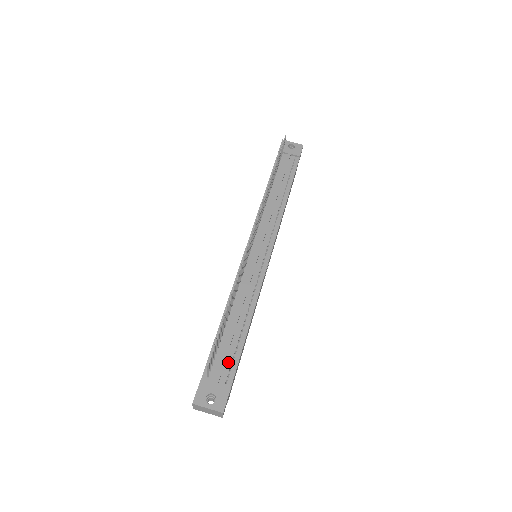
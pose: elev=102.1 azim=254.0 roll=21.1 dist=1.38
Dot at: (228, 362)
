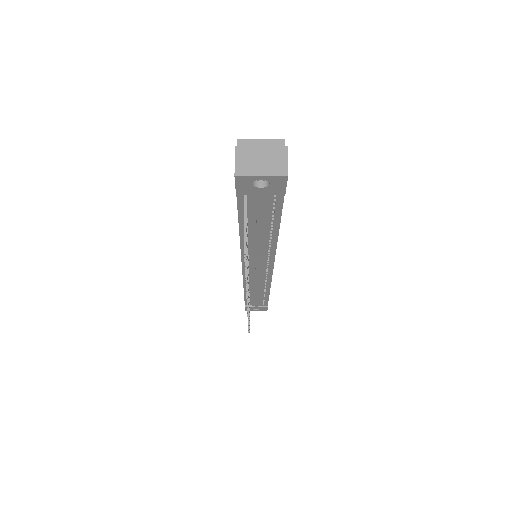
Dot at: (260, 301)
